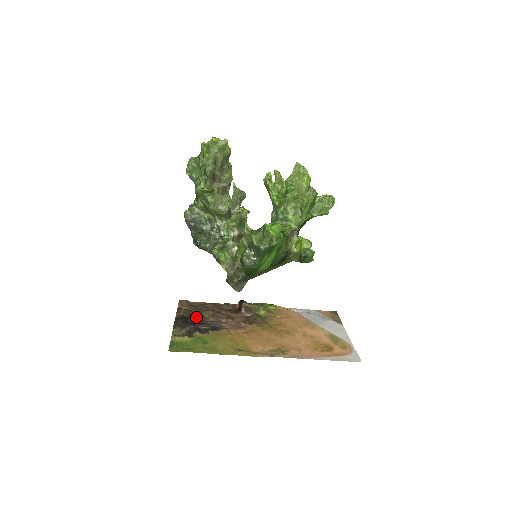
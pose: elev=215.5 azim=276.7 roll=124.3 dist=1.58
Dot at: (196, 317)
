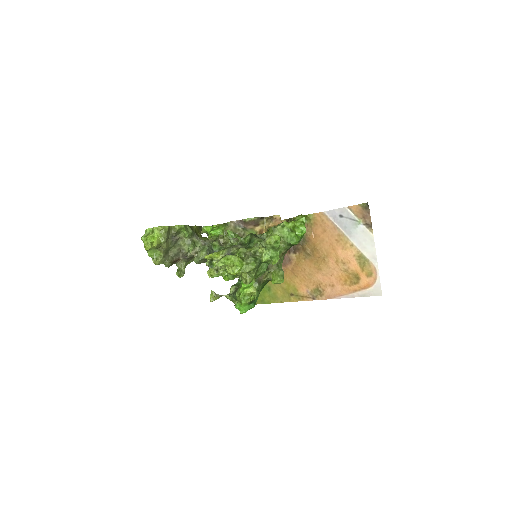
Dot at: occluded
